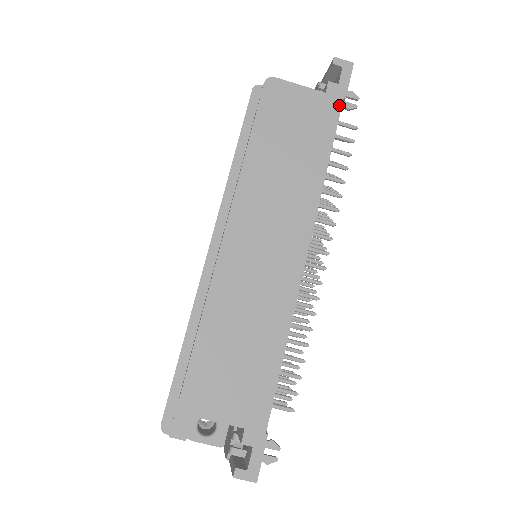
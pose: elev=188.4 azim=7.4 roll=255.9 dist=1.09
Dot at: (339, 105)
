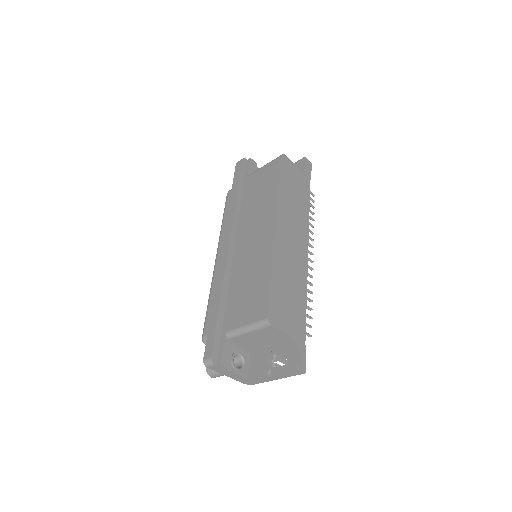
Dot at: (309, 181)
